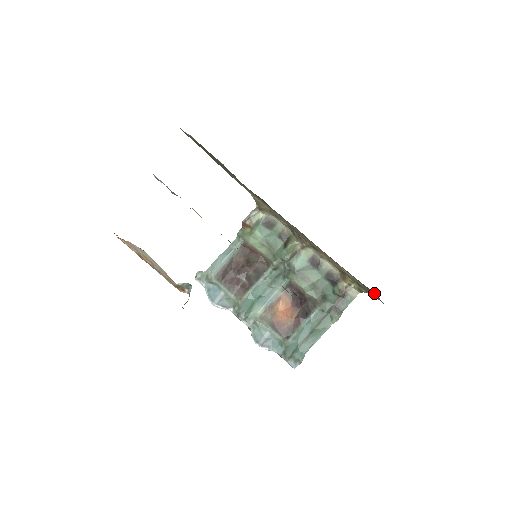
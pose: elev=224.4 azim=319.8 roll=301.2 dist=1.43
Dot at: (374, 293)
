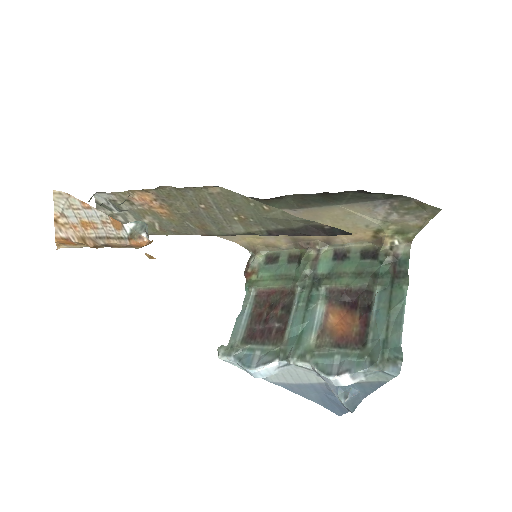
Dot at: (411, 205)
